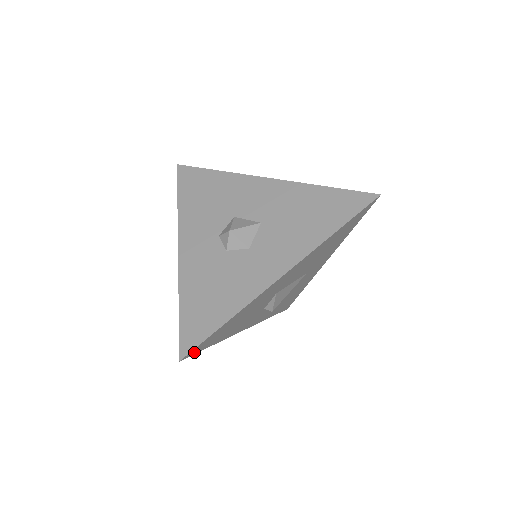
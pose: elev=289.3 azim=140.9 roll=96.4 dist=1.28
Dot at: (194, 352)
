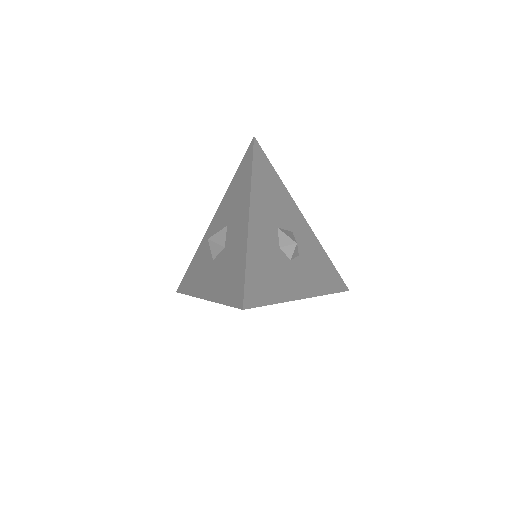
Dot at: occluded
